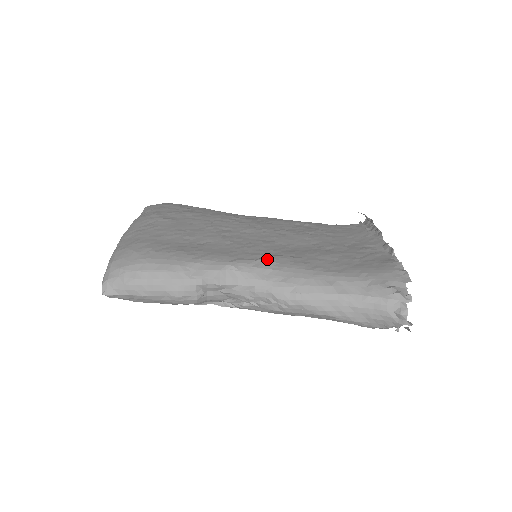
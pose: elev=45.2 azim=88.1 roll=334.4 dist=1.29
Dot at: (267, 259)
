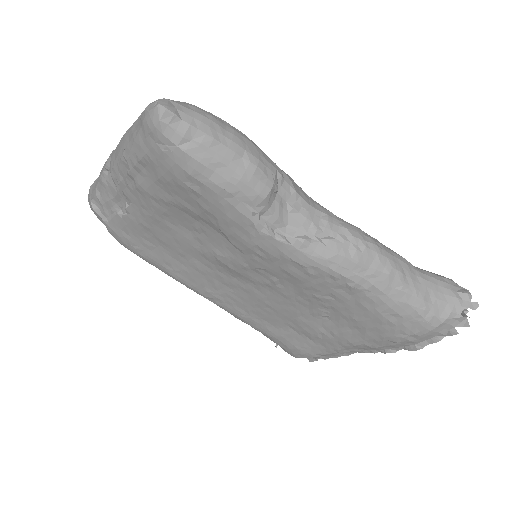
Dot at: occluded
